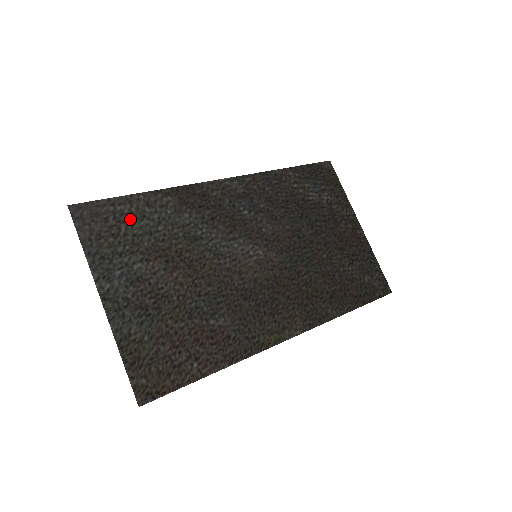
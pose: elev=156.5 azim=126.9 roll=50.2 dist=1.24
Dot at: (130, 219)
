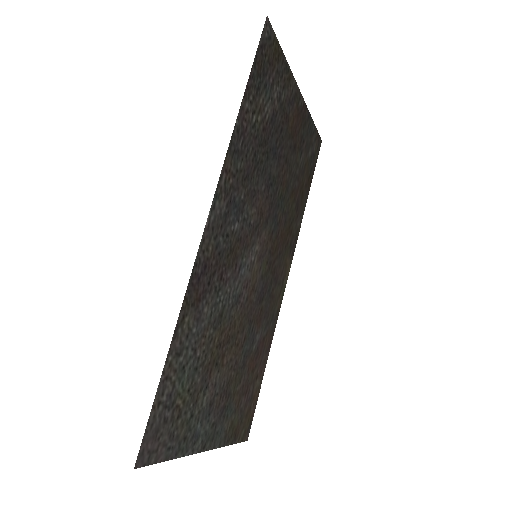
Dot at: (177, 388)
